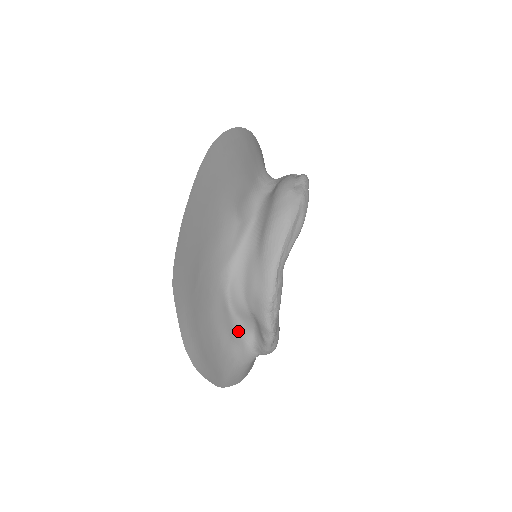
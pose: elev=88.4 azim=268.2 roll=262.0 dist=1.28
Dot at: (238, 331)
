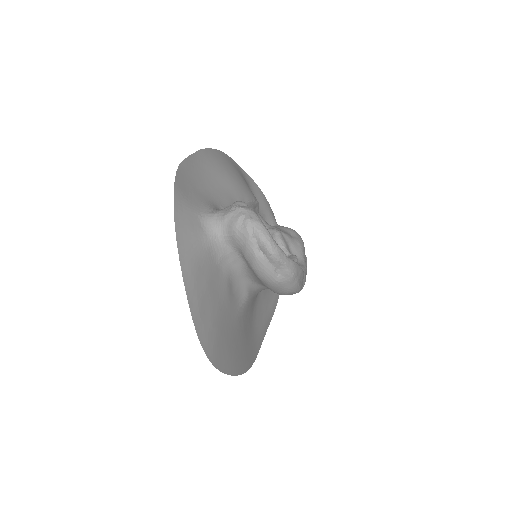
Dot at: occluded
